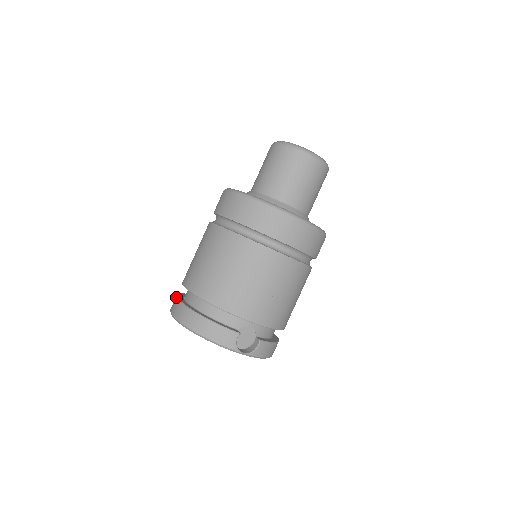
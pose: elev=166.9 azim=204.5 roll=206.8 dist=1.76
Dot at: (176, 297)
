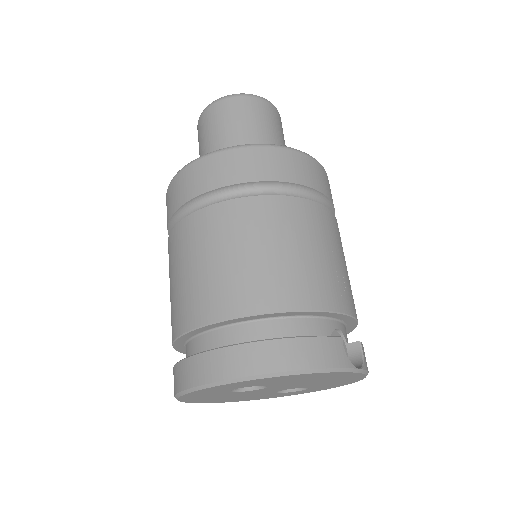
Dot at: (189, 357)
